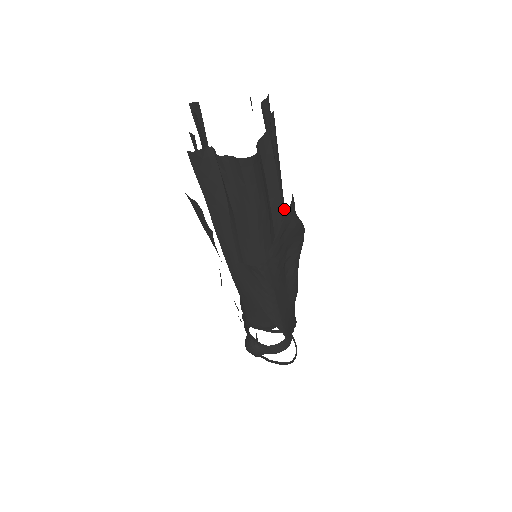
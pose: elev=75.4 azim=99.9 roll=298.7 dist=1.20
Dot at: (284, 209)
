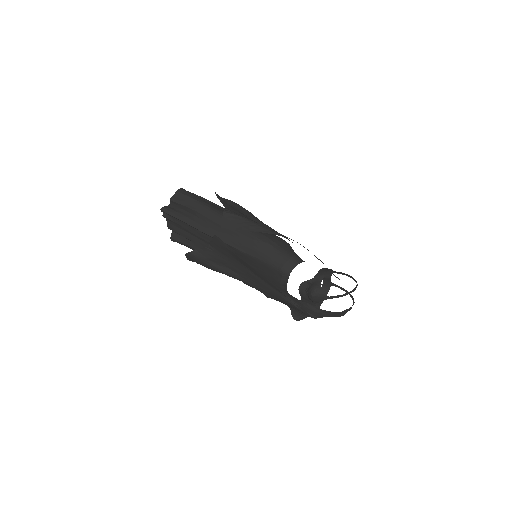
Dot at: occluded
